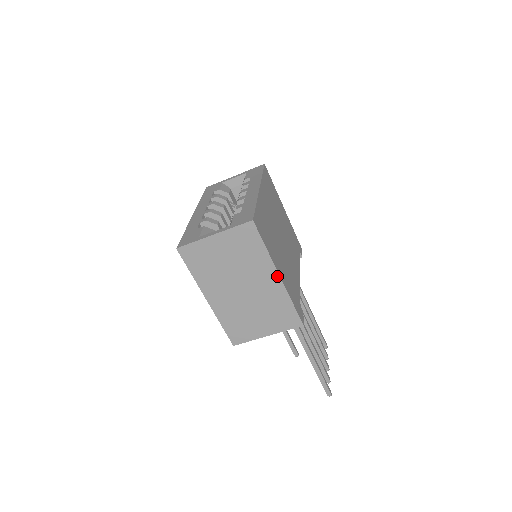
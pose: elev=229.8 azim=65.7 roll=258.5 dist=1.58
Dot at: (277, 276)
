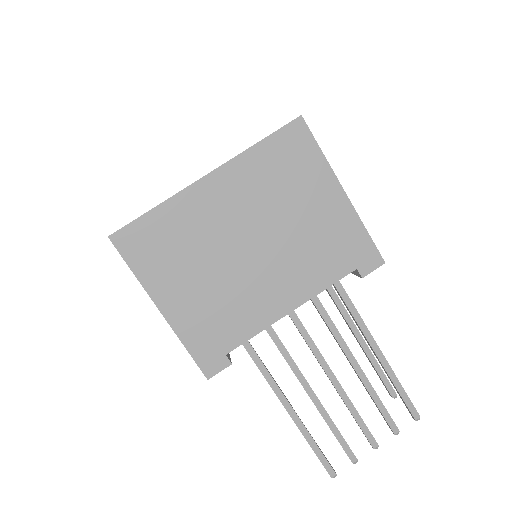
Dot at: (159, 309)
